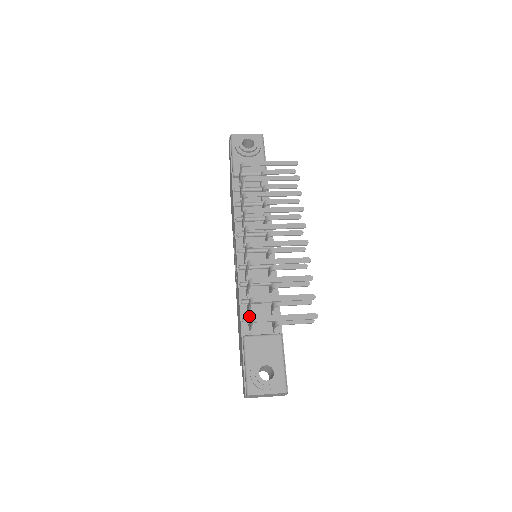
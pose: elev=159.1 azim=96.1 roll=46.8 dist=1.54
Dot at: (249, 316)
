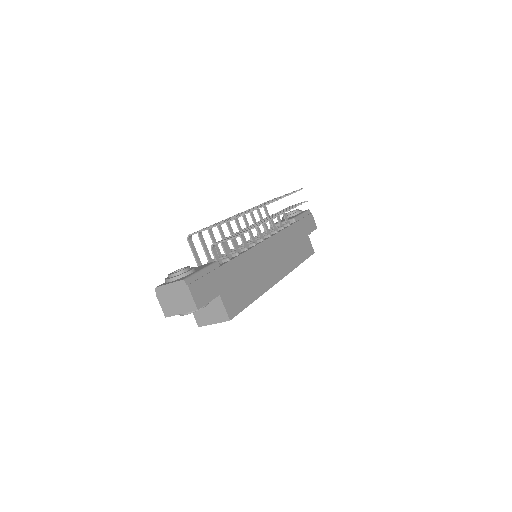
Dot at: occluded
